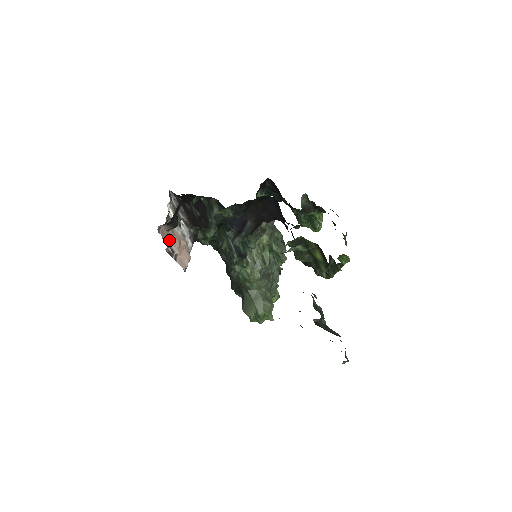
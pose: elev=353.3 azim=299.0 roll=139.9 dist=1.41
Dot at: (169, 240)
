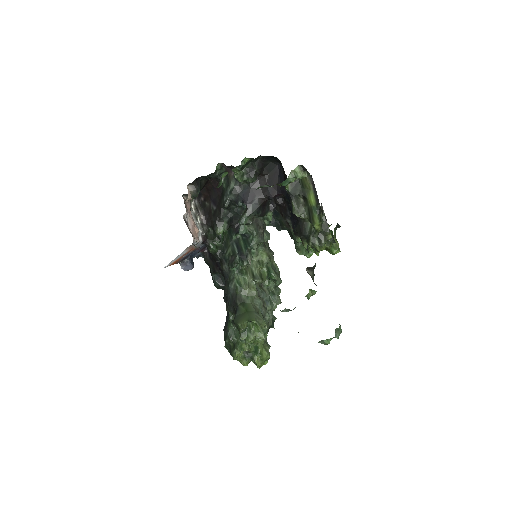
Dot at: (188, 211)
